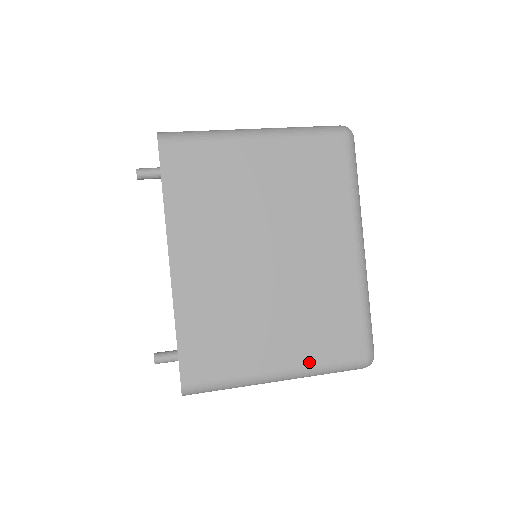
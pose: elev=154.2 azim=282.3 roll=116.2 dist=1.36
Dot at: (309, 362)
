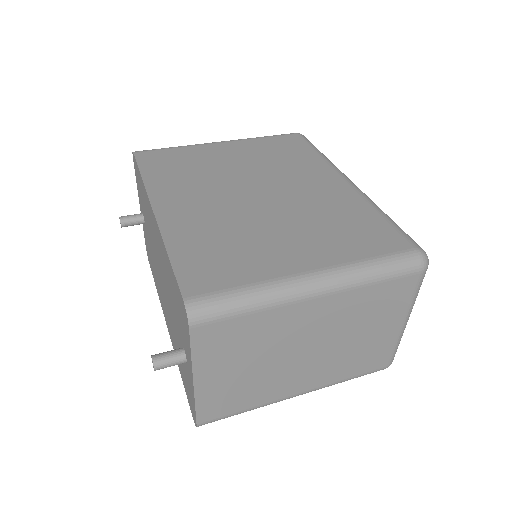
Dot at: (345, 260)
